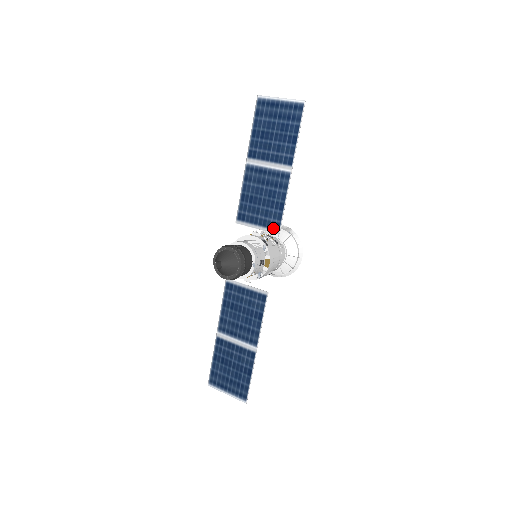
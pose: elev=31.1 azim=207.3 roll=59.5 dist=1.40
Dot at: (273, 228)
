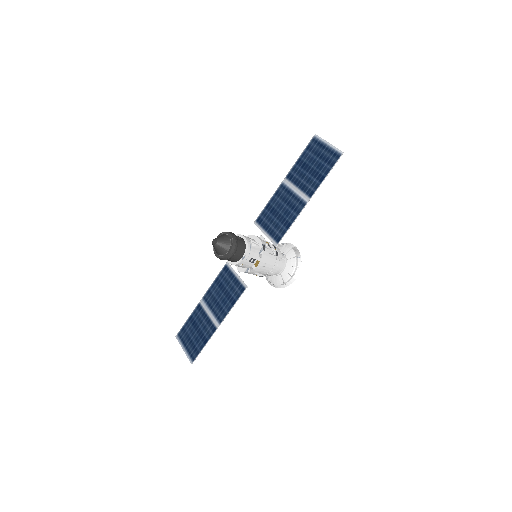
Dot at: (275, 239)
